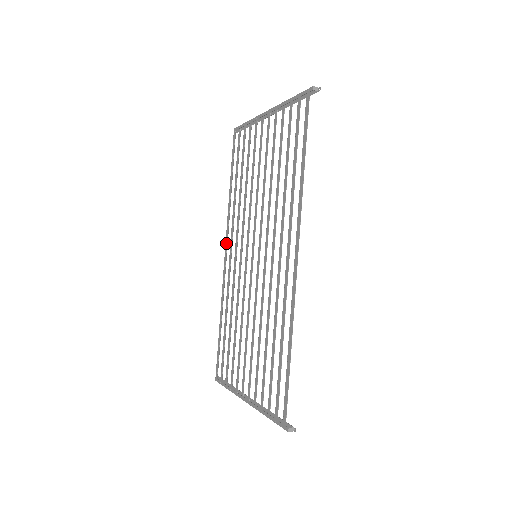
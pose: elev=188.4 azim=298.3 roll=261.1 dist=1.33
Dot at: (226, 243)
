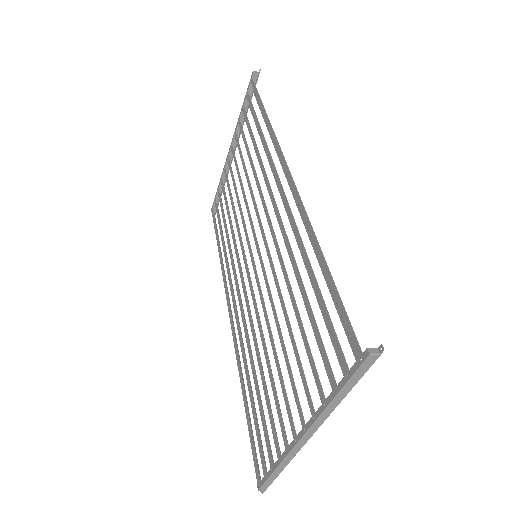
Dot at: (227, 301)
